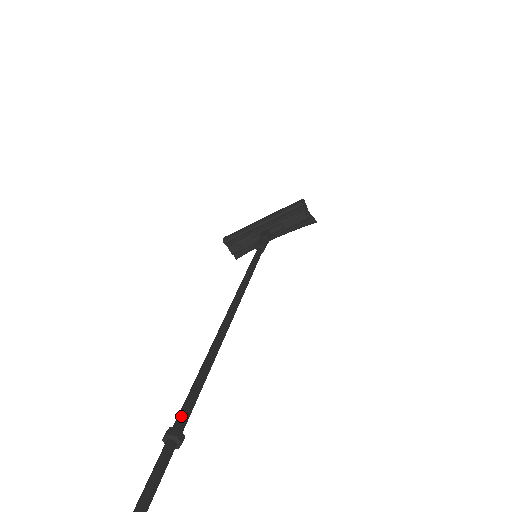
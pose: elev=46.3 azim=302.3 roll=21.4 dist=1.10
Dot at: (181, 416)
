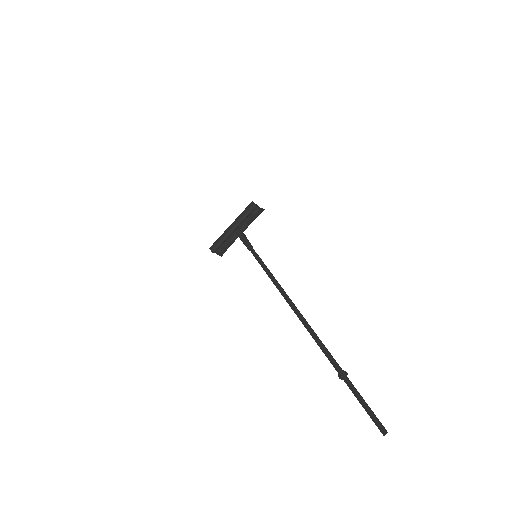
Dot at: (336, 365)
